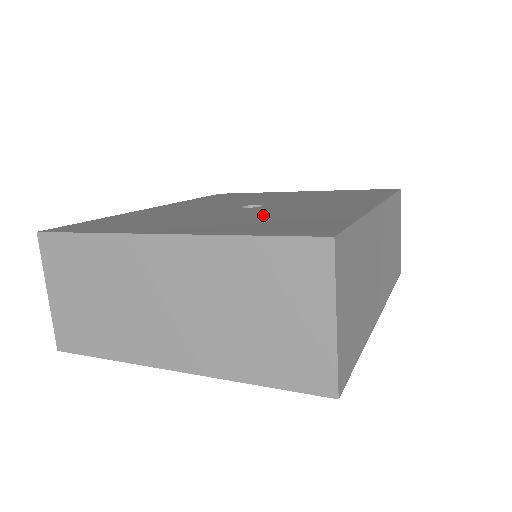
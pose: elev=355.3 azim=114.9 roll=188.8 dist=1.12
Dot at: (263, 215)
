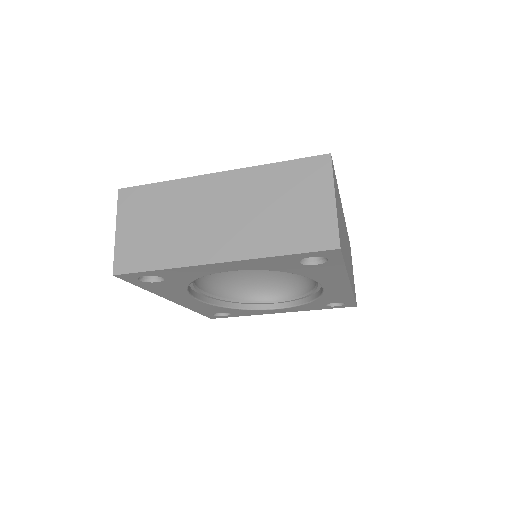
Dot at: occluded
